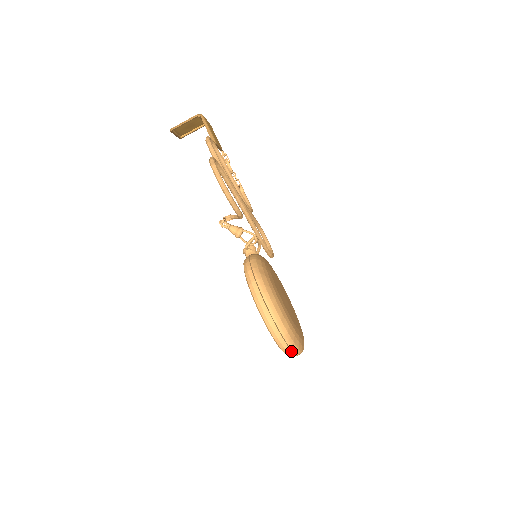
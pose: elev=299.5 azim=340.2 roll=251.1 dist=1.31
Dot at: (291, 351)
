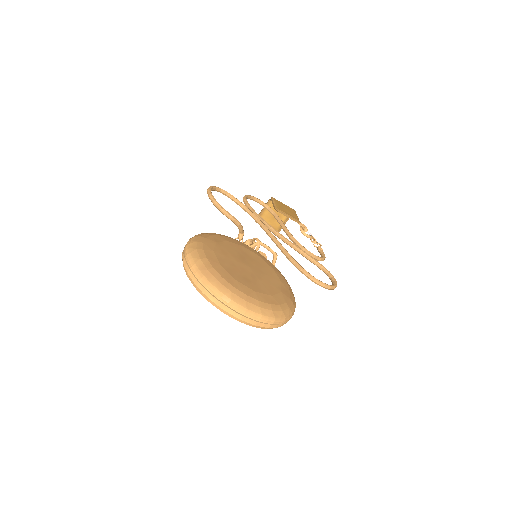
Dot at: (207, 291)
